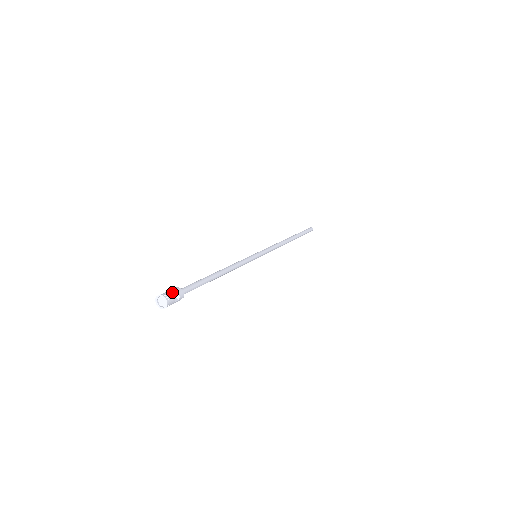
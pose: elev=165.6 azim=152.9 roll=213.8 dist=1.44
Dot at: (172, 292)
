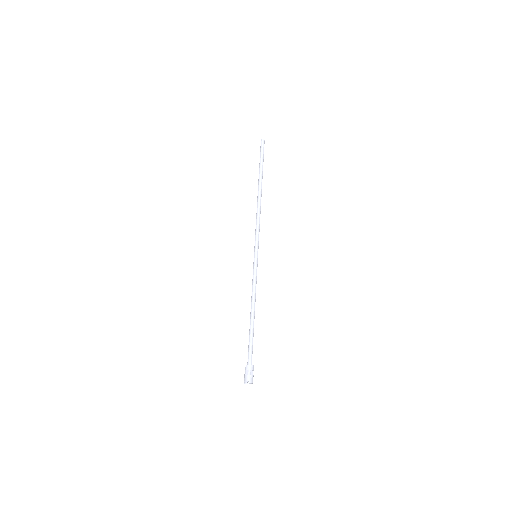
Dot at: (248, 370)
